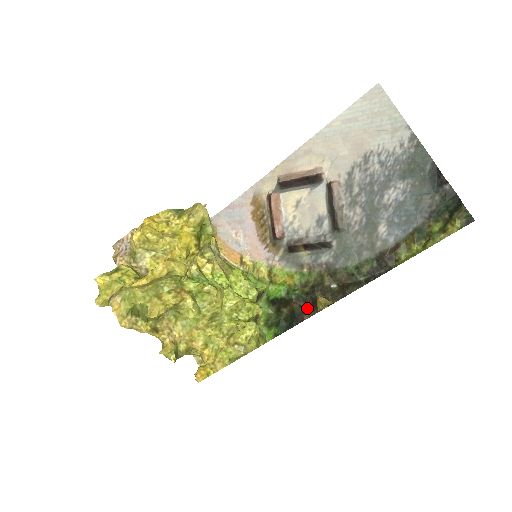
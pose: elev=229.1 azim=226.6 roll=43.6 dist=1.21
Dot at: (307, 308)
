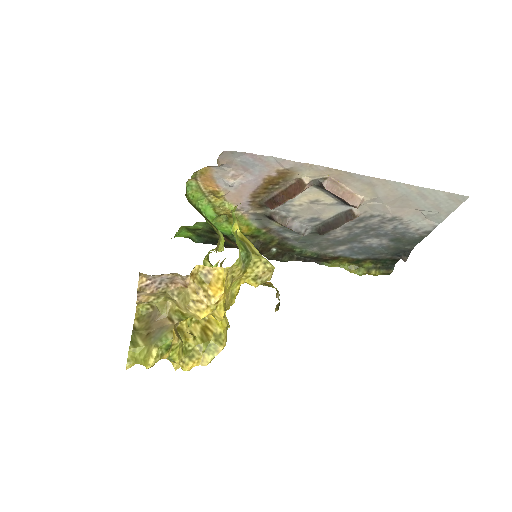
Dot at: occluded
